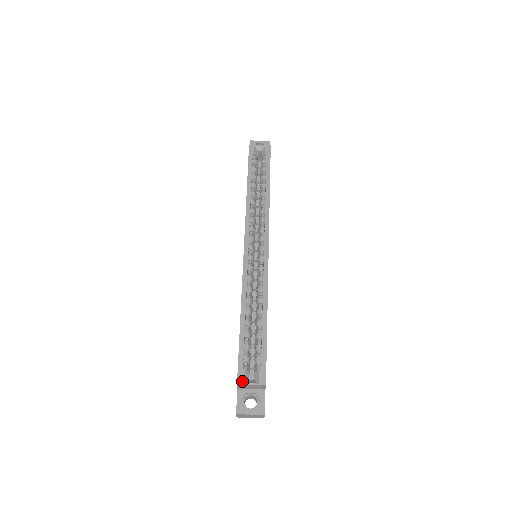
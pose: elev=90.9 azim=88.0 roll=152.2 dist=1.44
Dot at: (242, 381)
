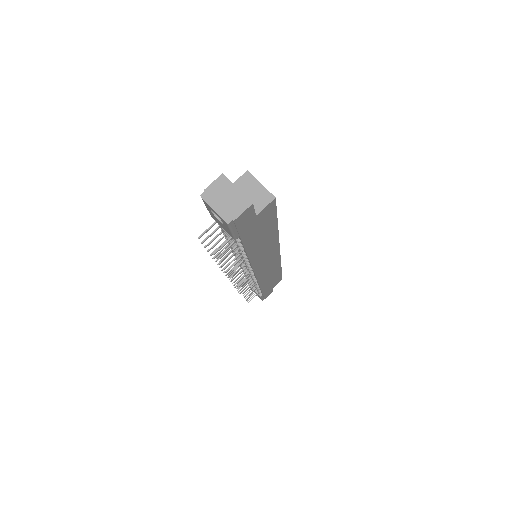
Dot at: (253, 177)
